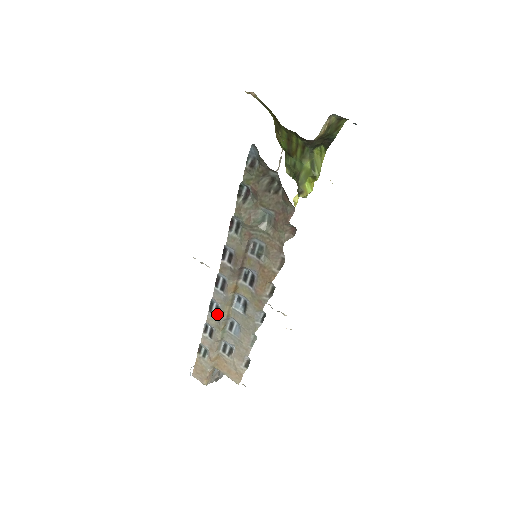
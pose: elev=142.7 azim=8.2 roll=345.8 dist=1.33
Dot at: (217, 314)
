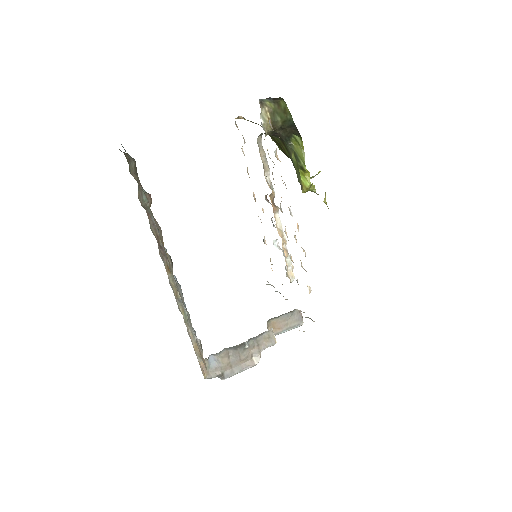
Dot at: occluded
